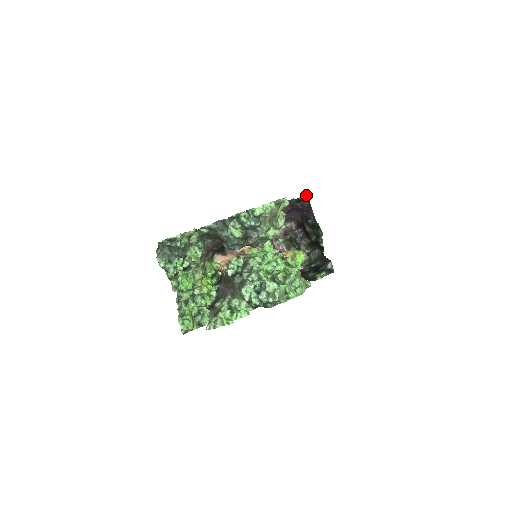
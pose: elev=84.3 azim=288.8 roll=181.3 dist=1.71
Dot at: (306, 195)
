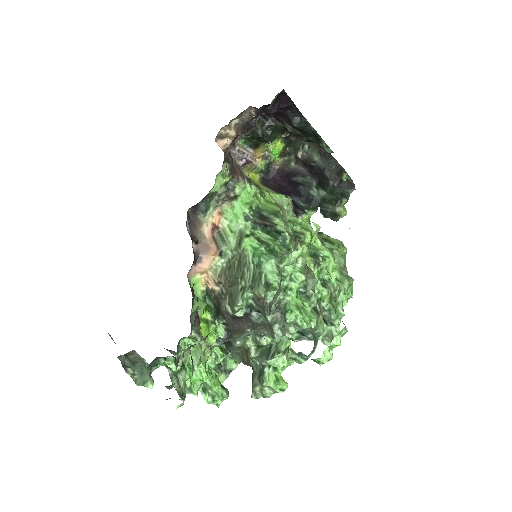
Dot at: (281, 91)
